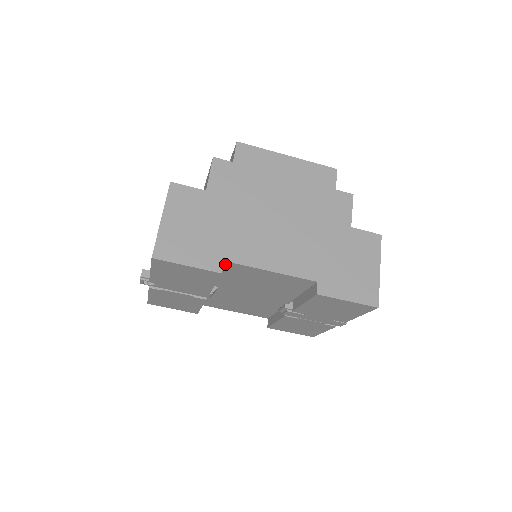
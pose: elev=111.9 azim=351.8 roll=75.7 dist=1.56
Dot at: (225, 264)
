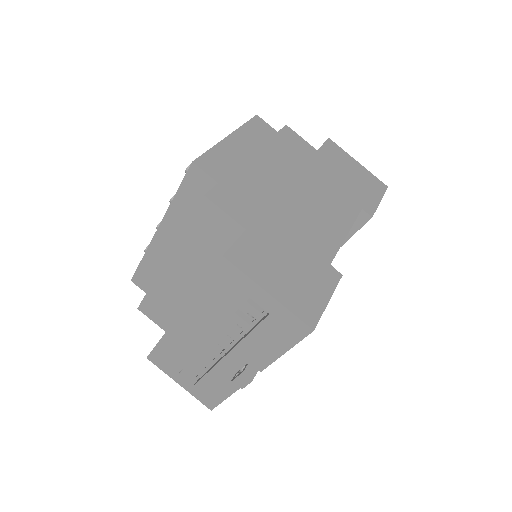
Dot at: occluded
